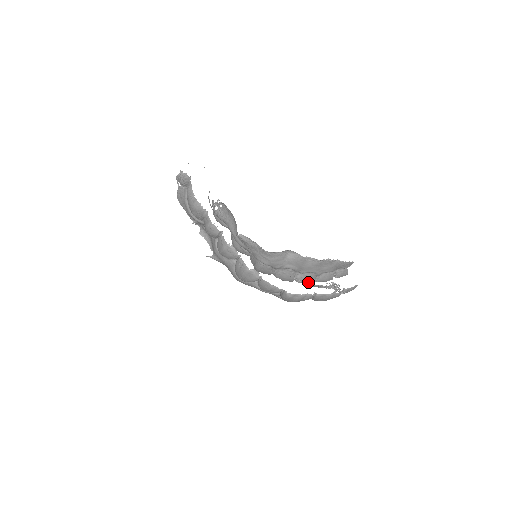
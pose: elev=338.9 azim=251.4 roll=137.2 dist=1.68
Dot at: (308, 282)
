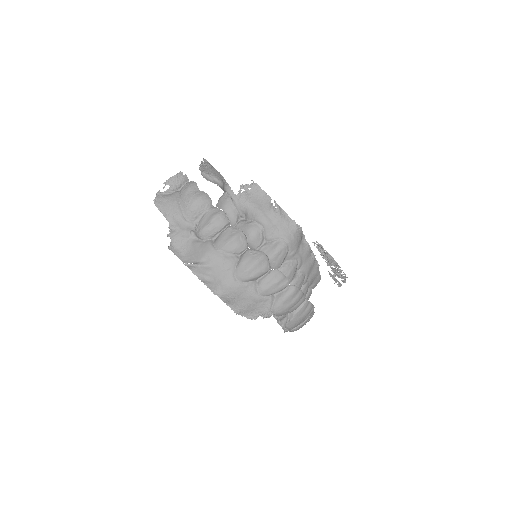
Dot at: (326, 260)
